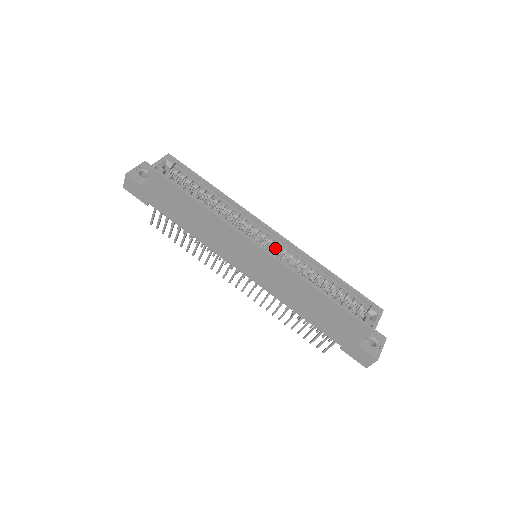
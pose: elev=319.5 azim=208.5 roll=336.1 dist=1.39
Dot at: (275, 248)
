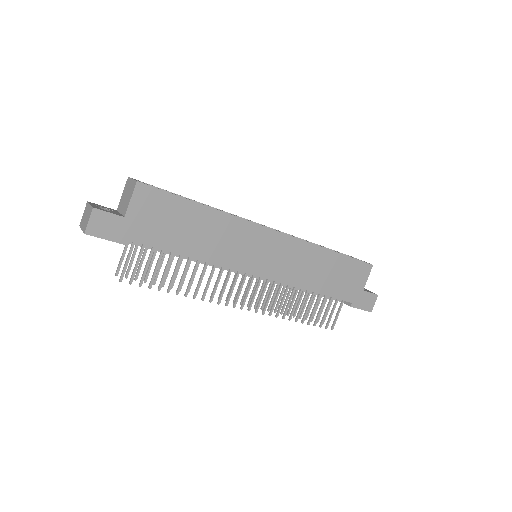
Dot at: occluded
